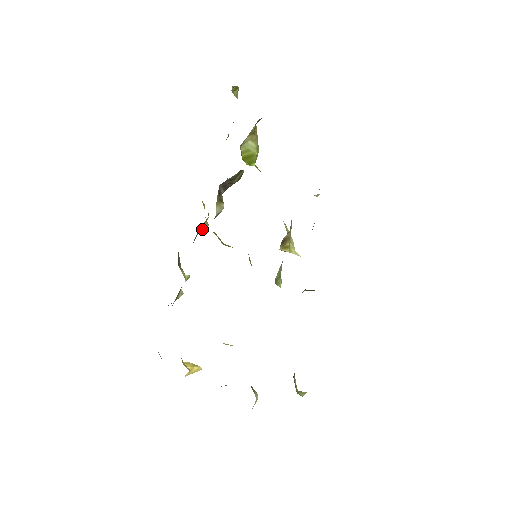
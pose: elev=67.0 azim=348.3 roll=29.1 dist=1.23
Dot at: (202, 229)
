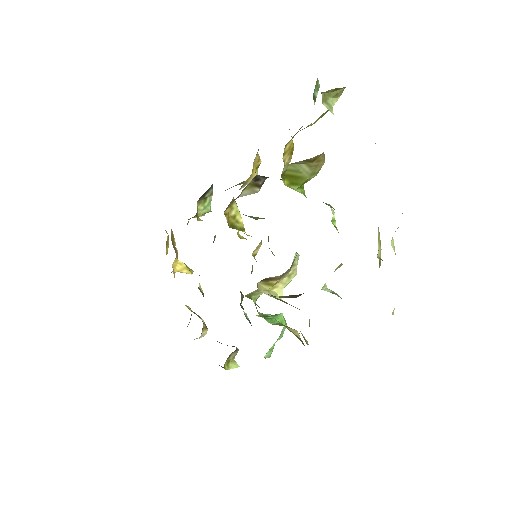
Dot at: occluded
